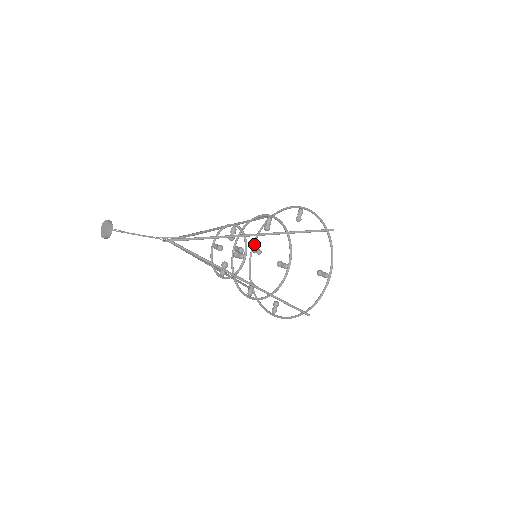
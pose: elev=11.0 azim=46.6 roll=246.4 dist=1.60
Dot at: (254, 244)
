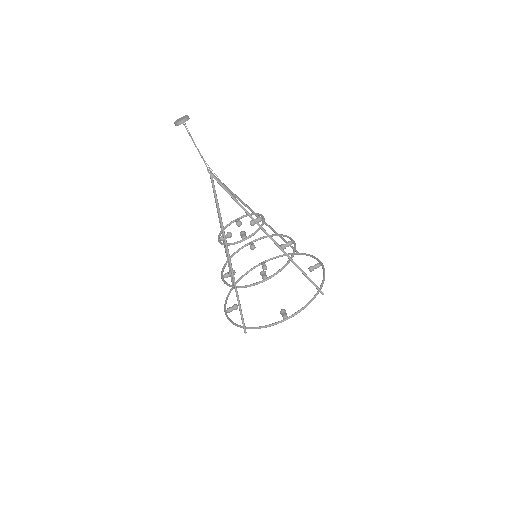
Dot at: (268, 260)
